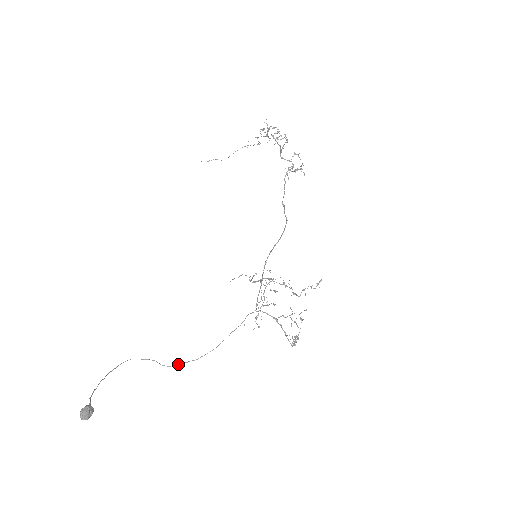
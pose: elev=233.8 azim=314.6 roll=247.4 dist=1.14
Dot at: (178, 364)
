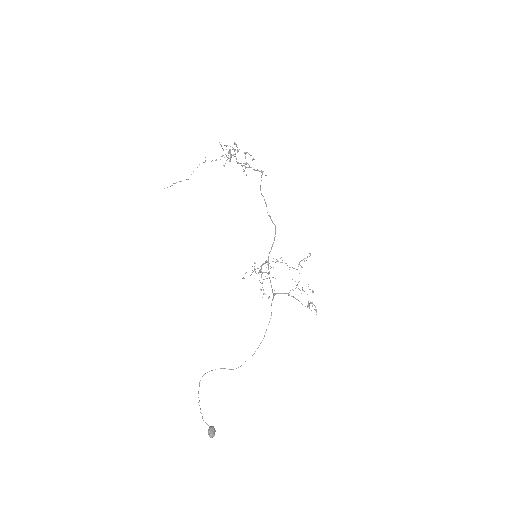
Dot at: occluded
